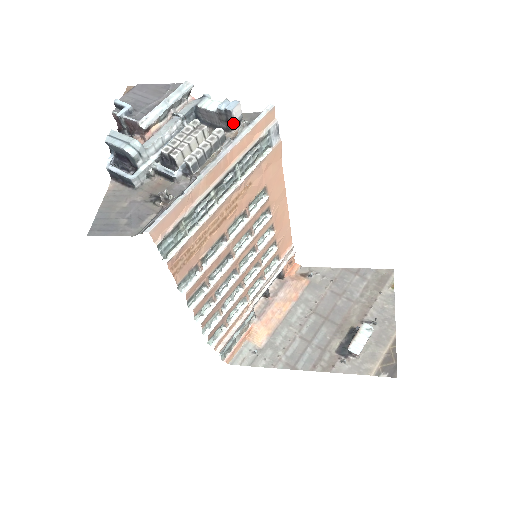
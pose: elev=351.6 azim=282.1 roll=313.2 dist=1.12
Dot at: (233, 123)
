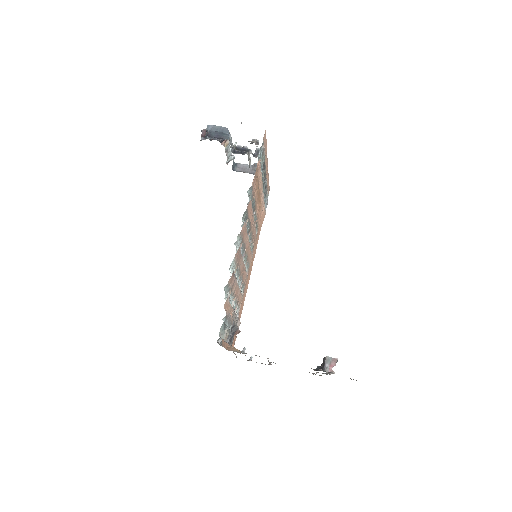
Dot at: occluded
